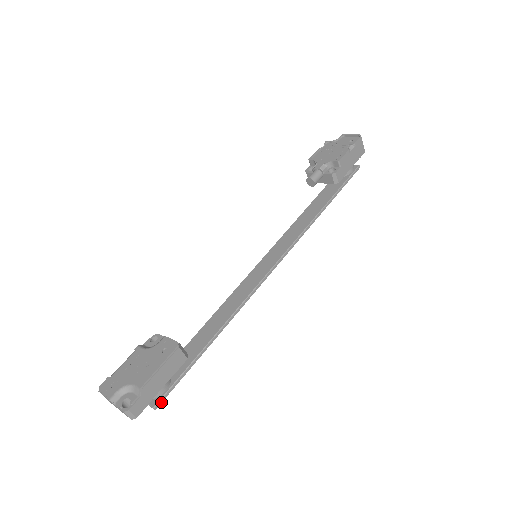
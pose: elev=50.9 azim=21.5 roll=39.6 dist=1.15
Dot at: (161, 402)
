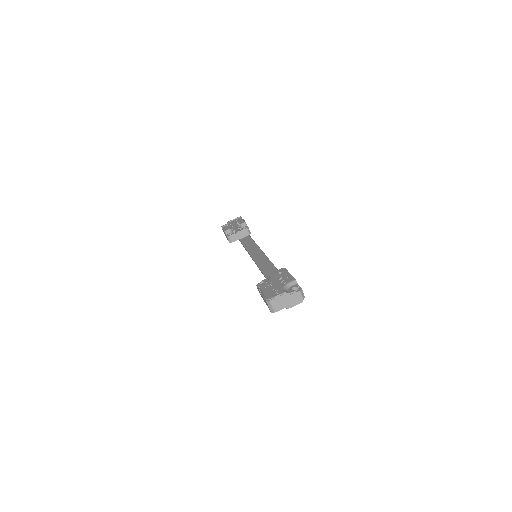
Dot at: occluded
